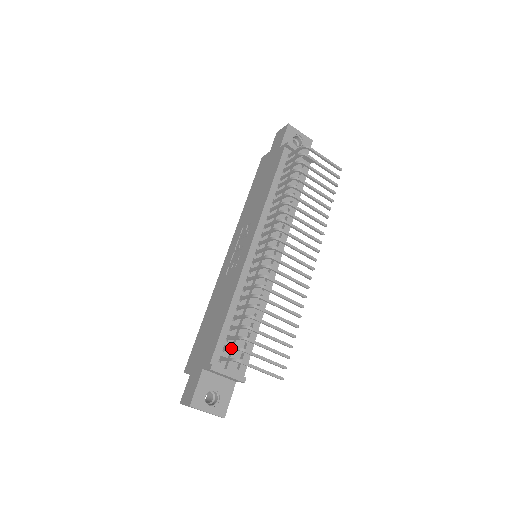
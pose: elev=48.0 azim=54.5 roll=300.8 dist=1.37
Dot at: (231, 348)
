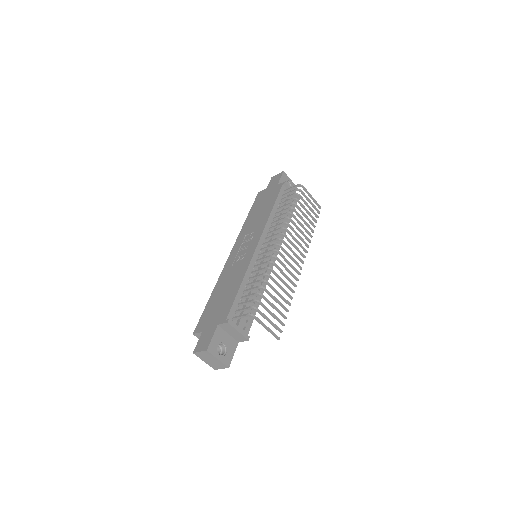
Dot at: (245, 308)
